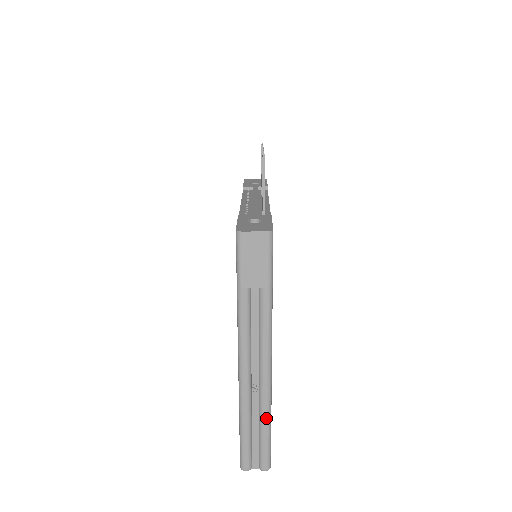
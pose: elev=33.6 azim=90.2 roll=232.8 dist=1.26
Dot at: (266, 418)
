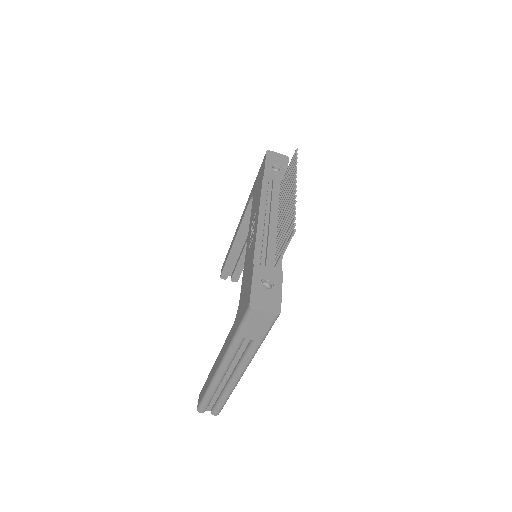
Dot at: (227, 396)
